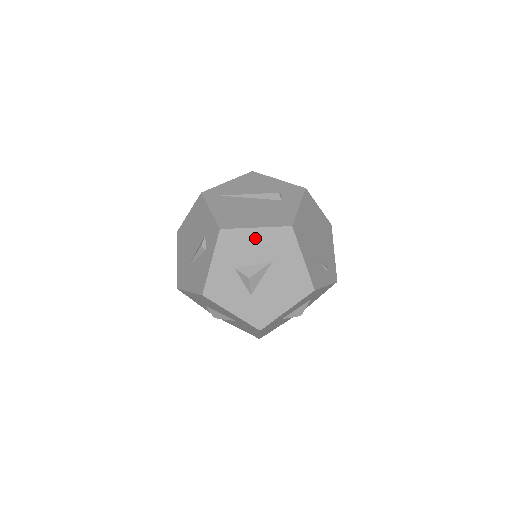
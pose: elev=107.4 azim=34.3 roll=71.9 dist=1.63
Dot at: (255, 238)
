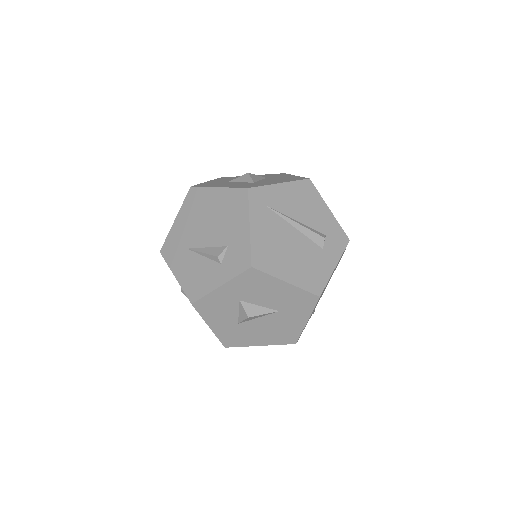
Dot at: (279, 289)
